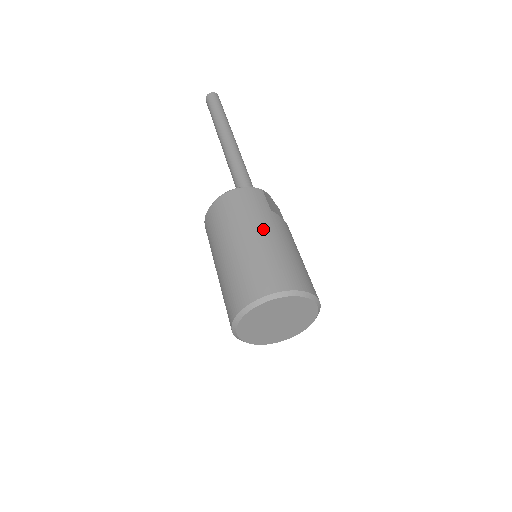
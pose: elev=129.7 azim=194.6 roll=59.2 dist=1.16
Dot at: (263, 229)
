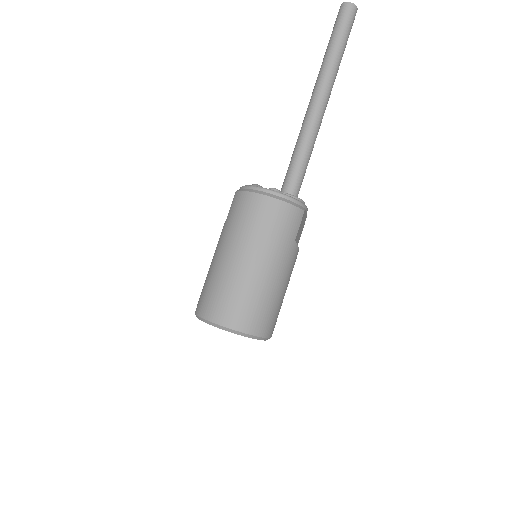
Dot at: (275, 263)
